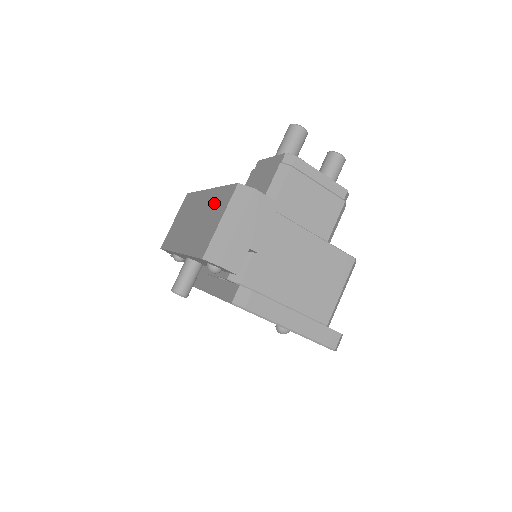
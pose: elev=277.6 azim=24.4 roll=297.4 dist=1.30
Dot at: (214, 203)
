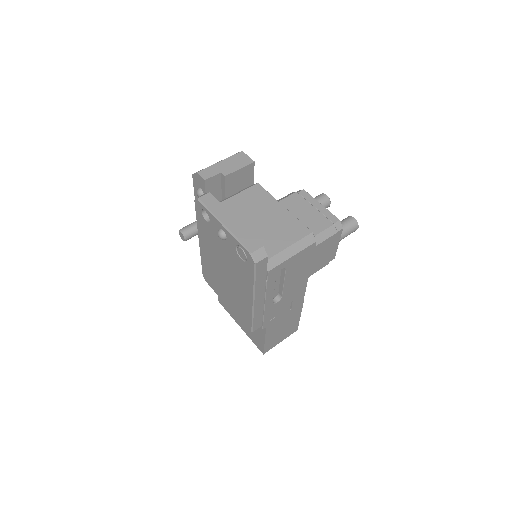
Dot at: occluded
